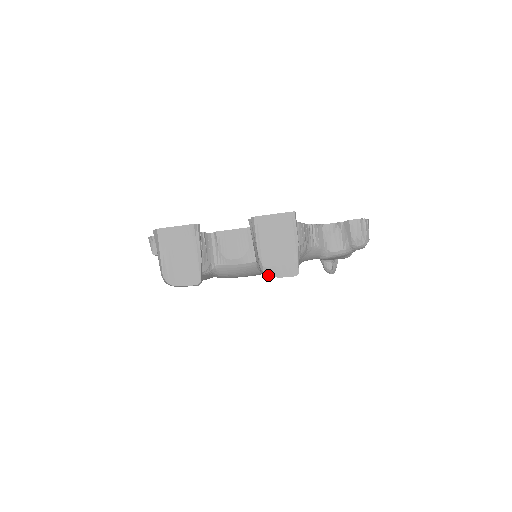
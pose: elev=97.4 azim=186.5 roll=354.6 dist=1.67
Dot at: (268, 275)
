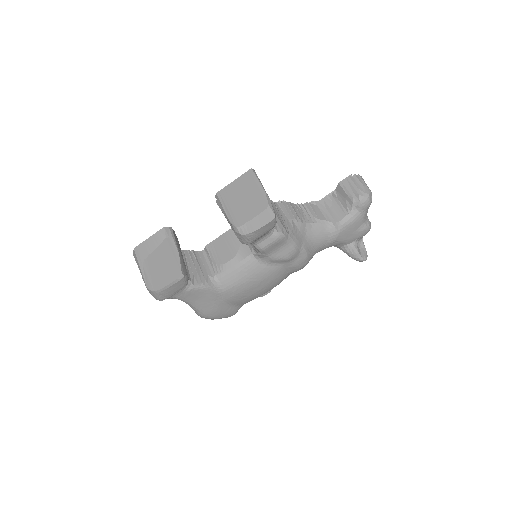
Dot at: (245, 234)
